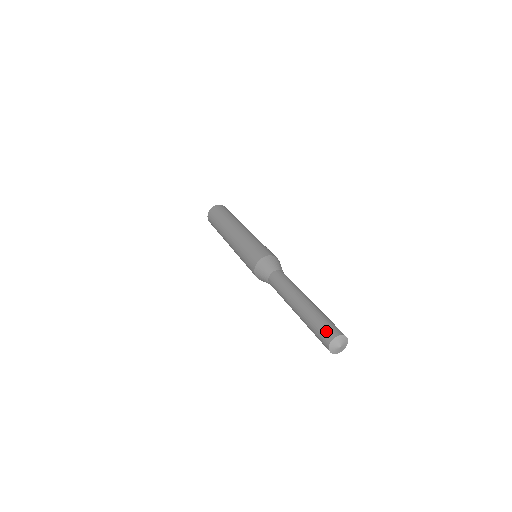
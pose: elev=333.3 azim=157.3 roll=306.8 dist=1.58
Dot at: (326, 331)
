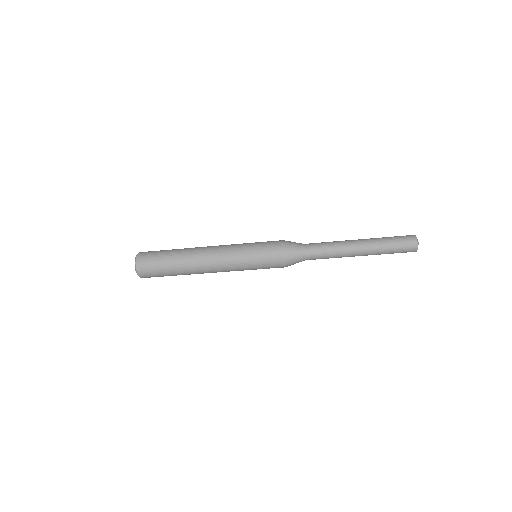
Dot at: (405, 236)
